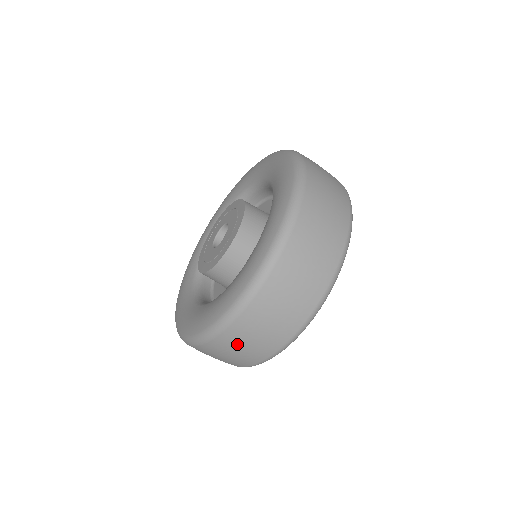
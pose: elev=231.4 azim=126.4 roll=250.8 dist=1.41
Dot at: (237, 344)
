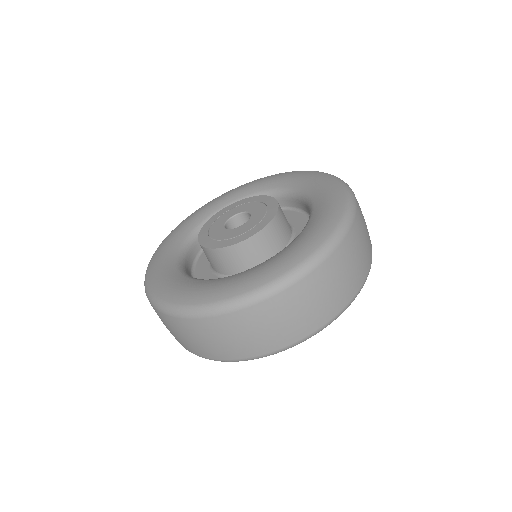
Dot at: occluded
